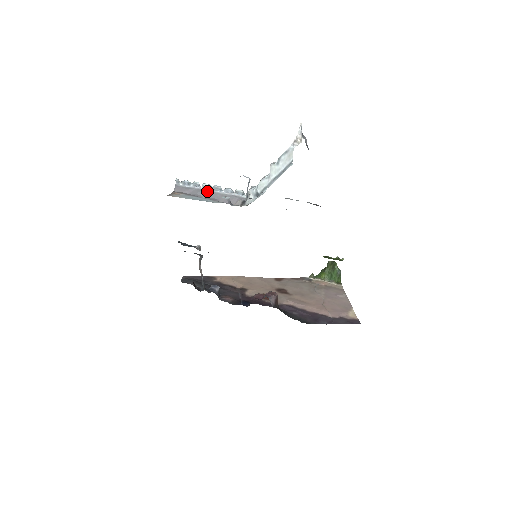
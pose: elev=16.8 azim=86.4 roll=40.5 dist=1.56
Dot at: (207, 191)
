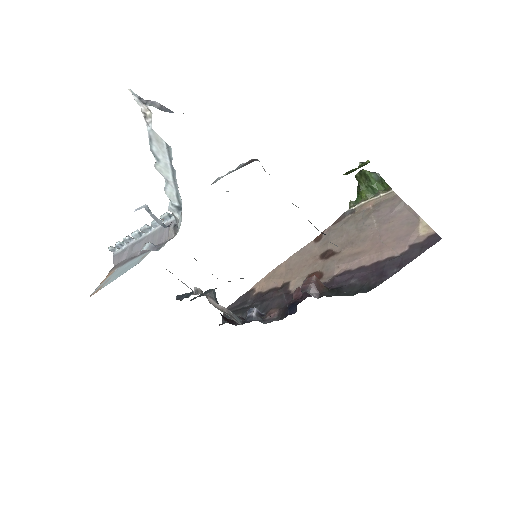
Dot at: (139, 241)
